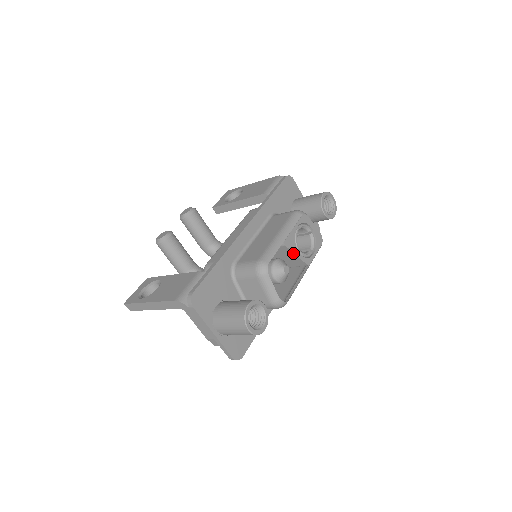
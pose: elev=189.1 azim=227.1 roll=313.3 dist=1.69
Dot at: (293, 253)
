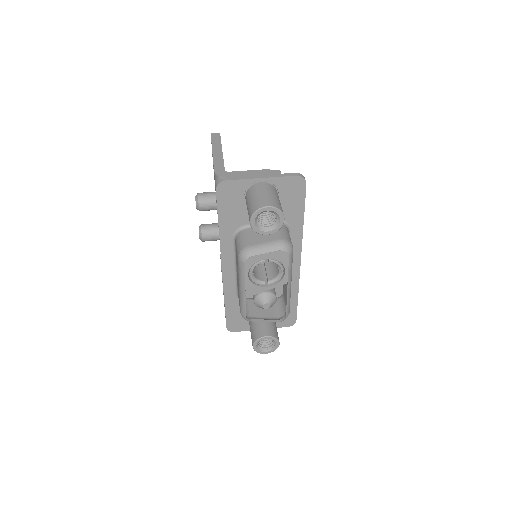
Dot at: (263, 291)
